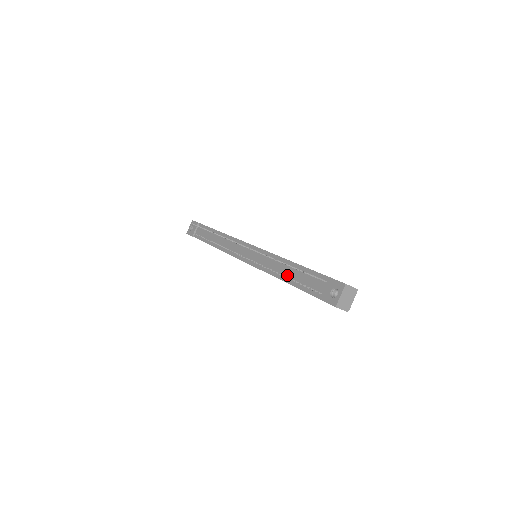
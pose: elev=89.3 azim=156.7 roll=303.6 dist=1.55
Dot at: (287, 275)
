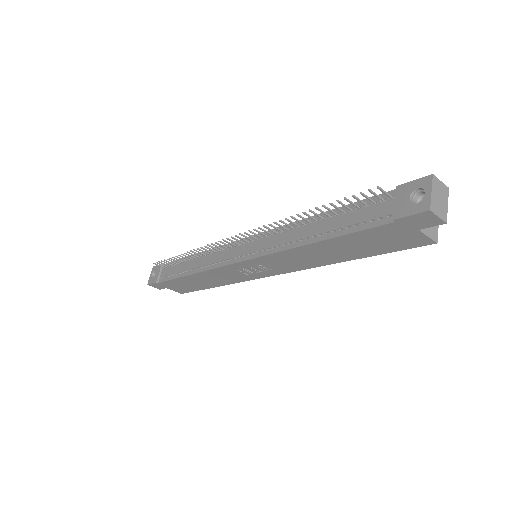
Dot at: (319, 231)
